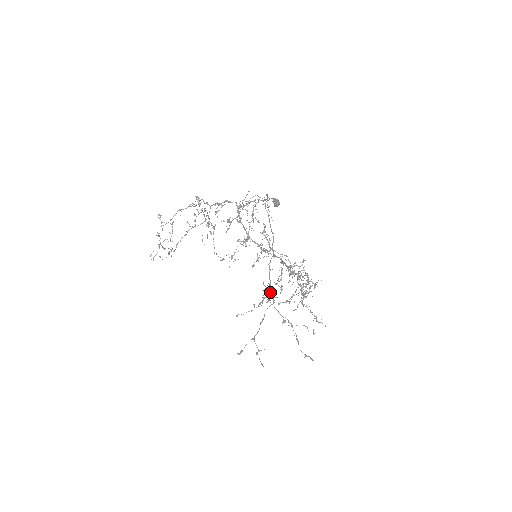
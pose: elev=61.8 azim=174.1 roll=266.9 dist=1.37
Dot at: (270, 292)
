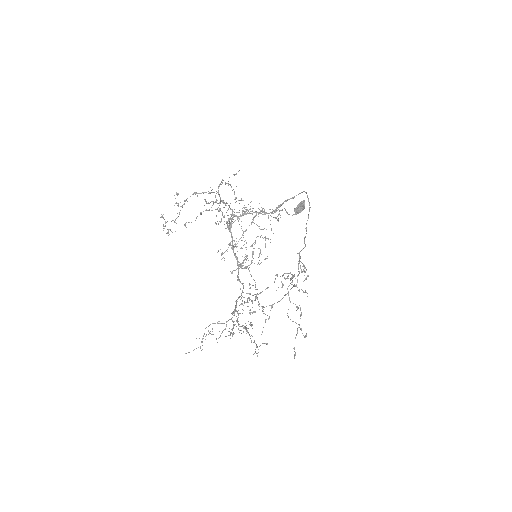
Dot at: (297, 275)
